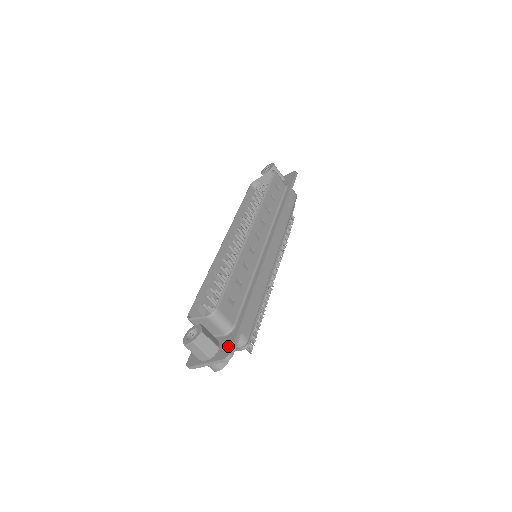
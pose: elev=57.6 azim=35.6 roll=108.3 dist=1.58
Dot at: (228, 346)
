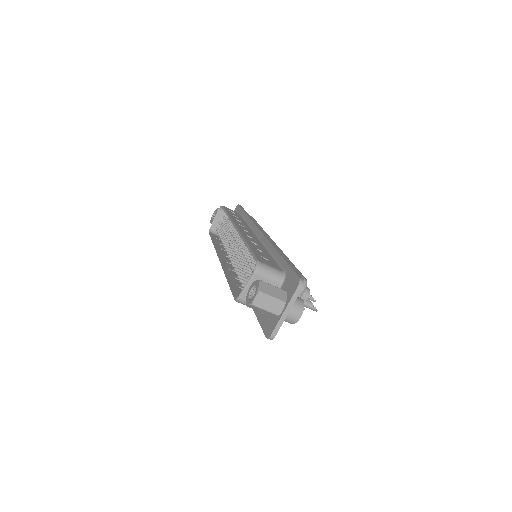
Dot at: (292, 280)
